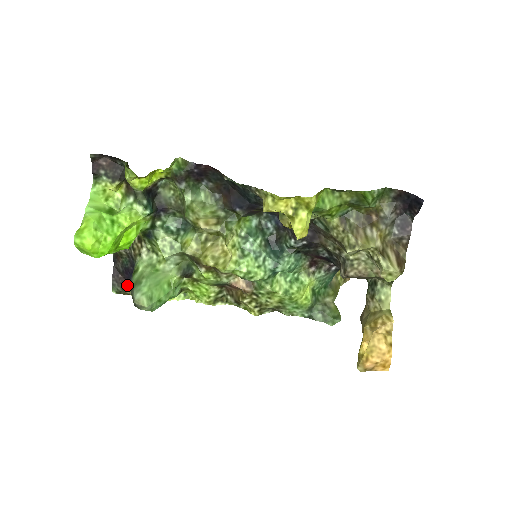
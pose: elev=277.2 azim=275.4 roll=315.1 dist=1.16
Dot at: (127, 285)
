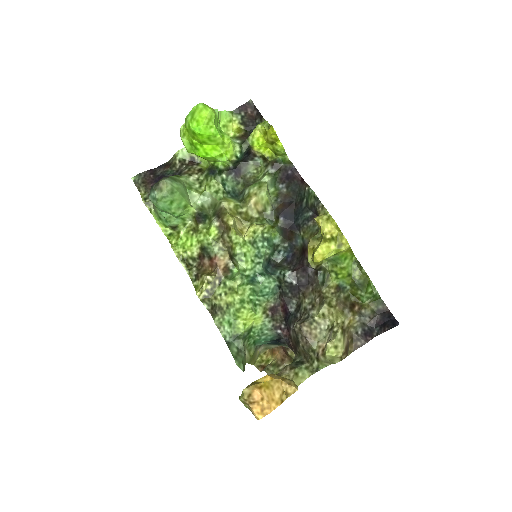
Dot at: (148, 184)
